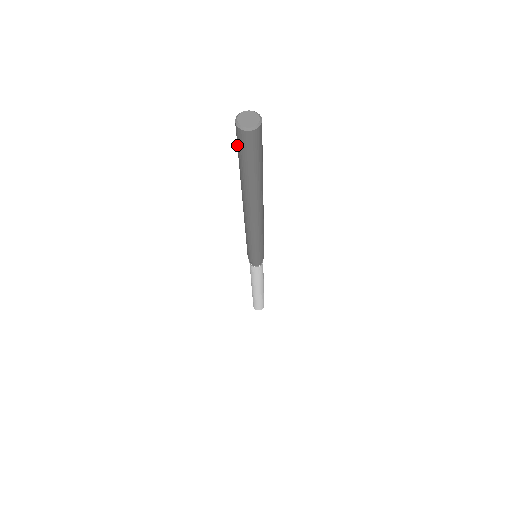
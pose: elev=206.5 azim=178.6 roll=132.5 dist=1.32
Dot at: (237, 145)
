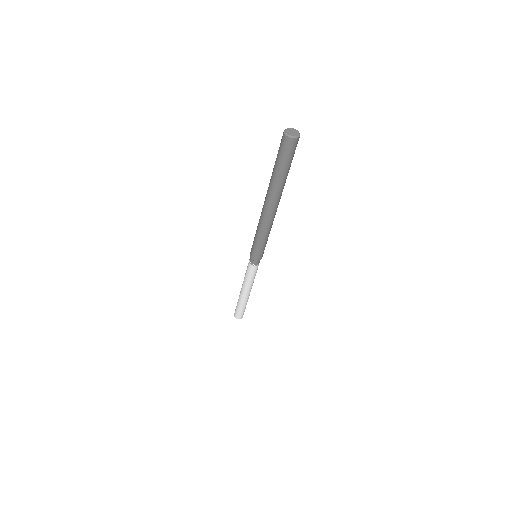
Dot at: (279, 147)
